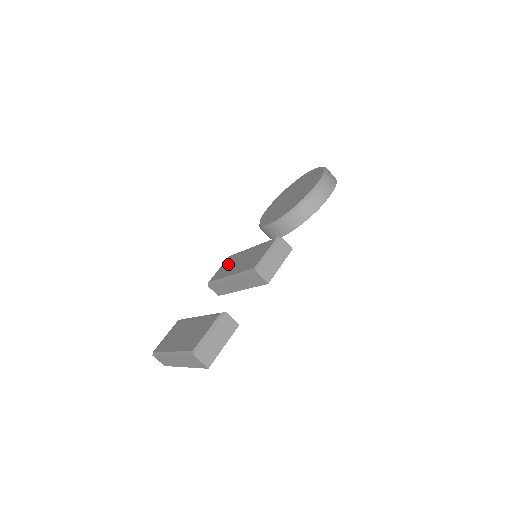
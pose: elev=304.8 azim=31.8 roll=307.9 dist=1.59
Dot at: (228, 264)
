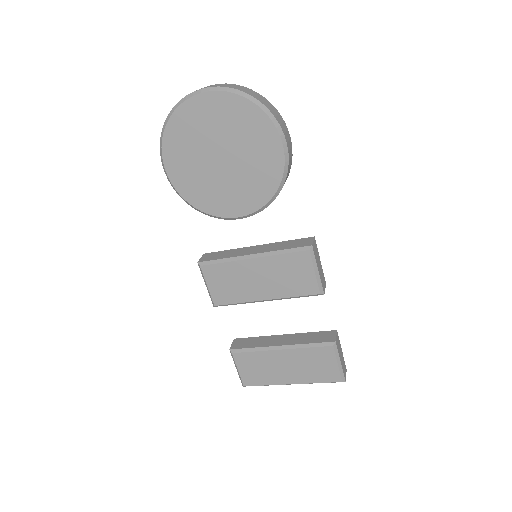
Dot at: (226, 282)
